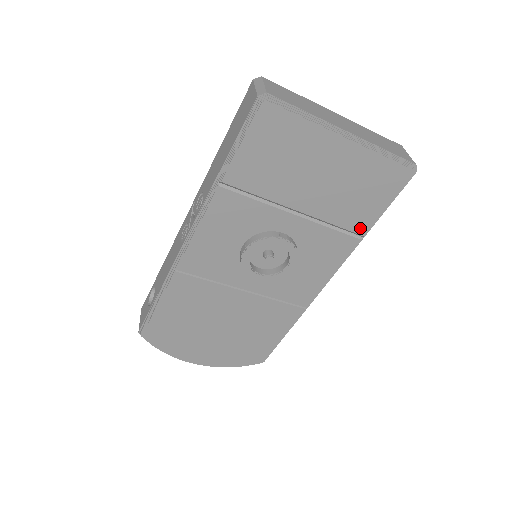
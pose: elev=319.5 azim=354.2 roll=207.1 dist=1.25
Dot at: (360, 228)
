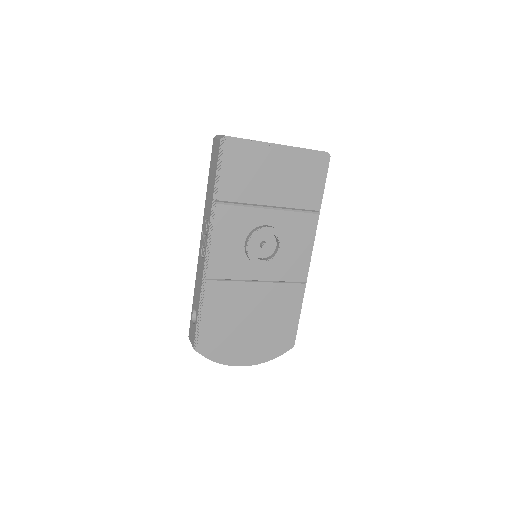
Dot at: (314, 206)
